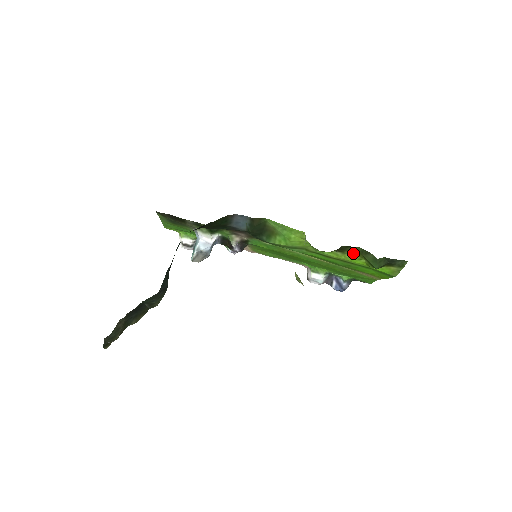
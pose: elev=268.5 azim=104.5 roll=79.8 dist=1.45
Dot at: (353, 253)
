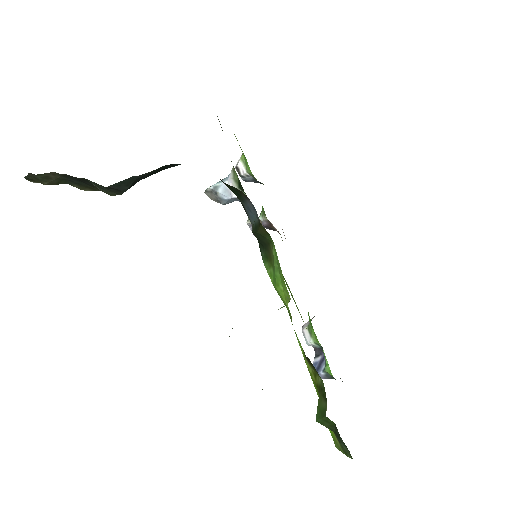
Dot at: (316, 377)
